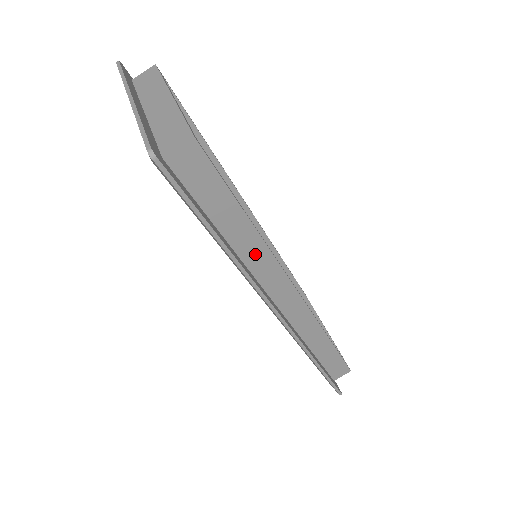
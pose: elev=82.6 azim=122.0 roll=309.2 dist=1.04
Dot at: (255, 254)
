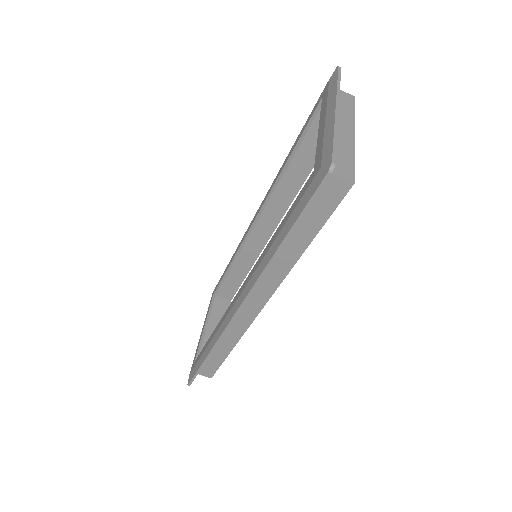
Dot at: (279, 266)
